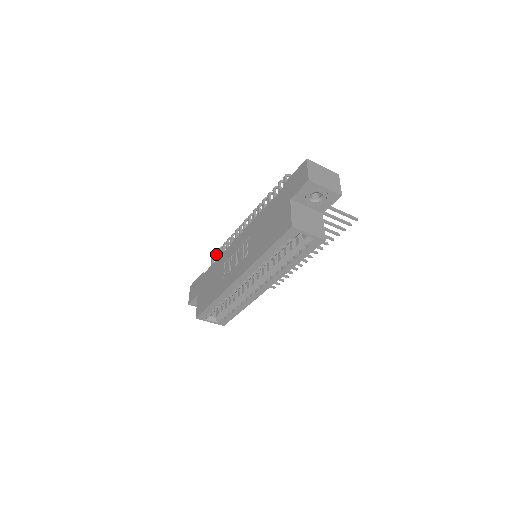
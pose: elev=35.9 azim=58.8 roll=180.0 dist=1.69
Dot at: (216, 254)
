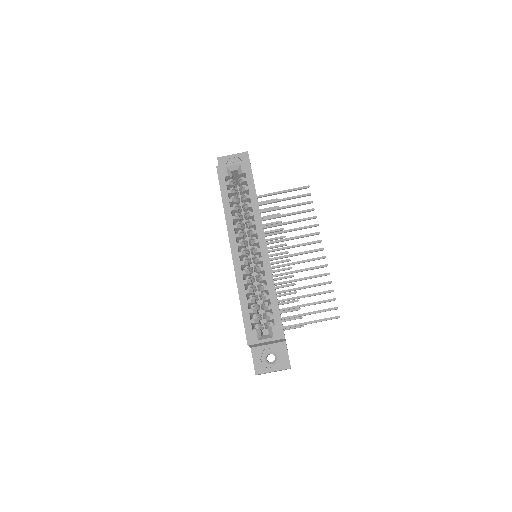
Dot at: occluded
